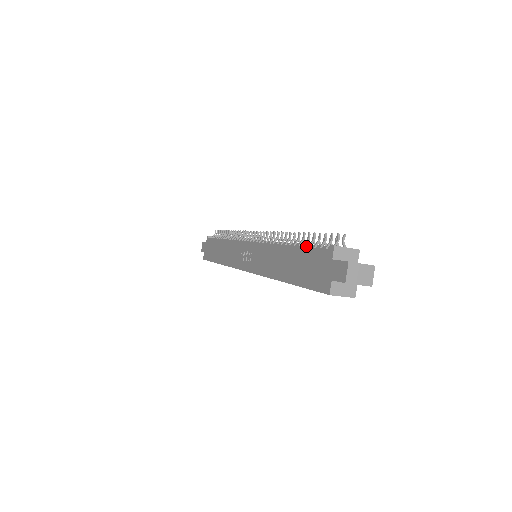
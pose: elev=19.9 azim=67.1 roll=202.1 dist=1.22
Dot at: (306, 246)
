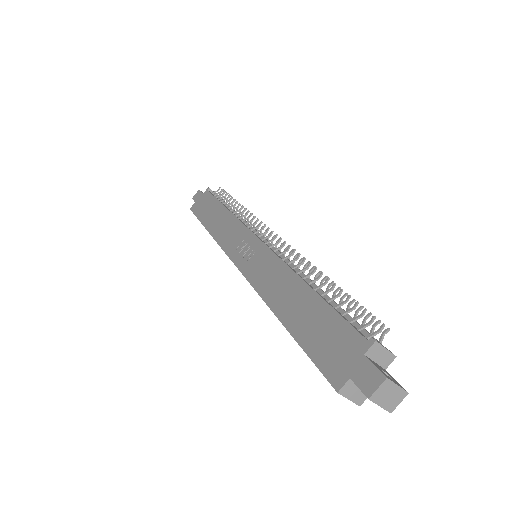
Dot at: (330, 301)
